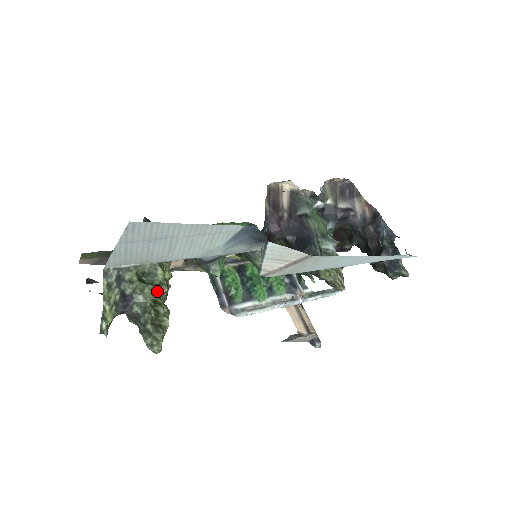
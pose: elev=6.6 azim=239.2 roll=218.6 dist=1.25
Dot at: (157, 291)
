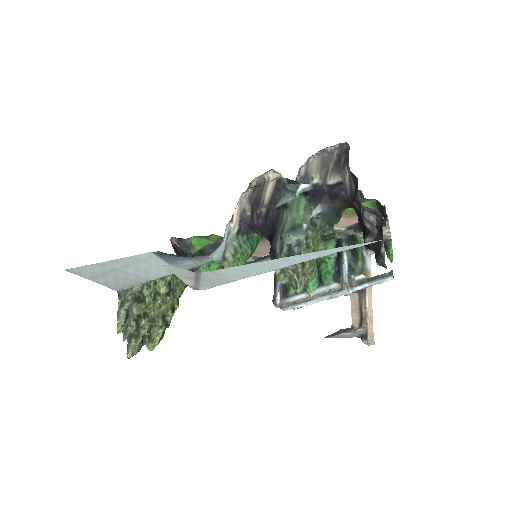
Dot at: (139, 307)
